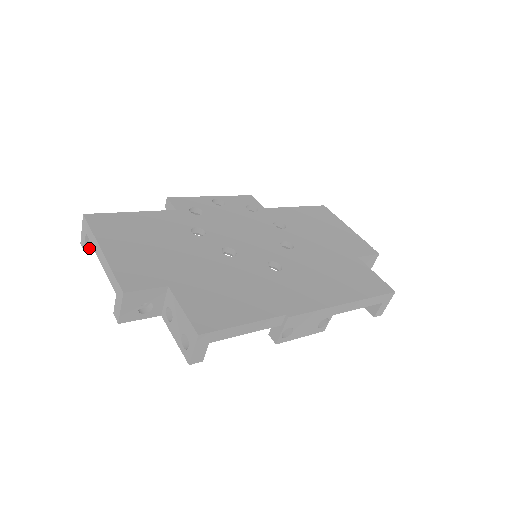
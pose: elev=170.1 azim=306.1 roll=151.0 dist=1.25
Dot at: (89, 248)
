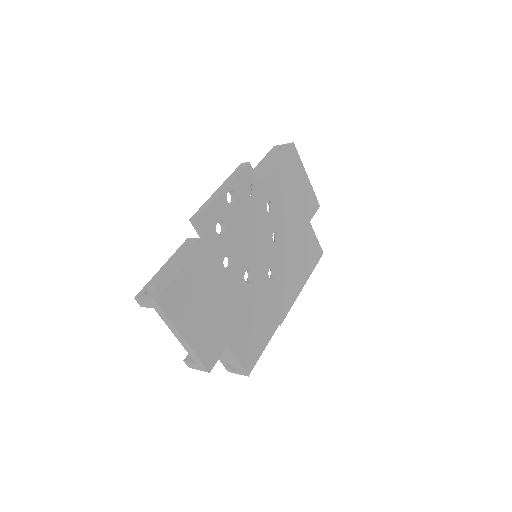
Dot at: occluded
